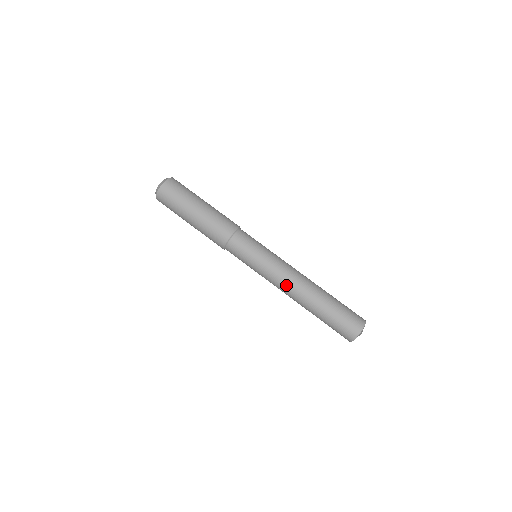
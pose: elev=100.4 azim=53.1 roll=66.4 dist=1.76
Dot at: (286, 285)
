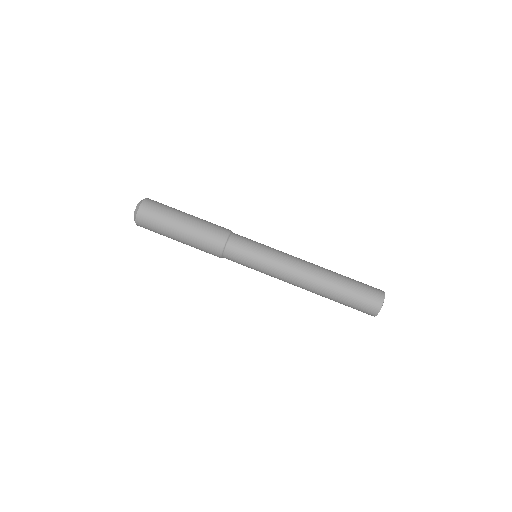
Dot at: (297, 274)
